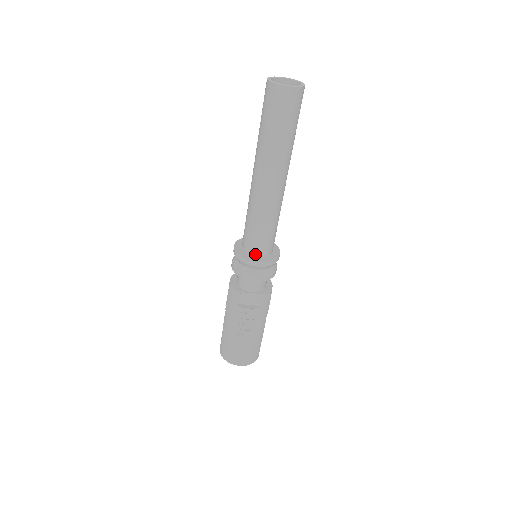
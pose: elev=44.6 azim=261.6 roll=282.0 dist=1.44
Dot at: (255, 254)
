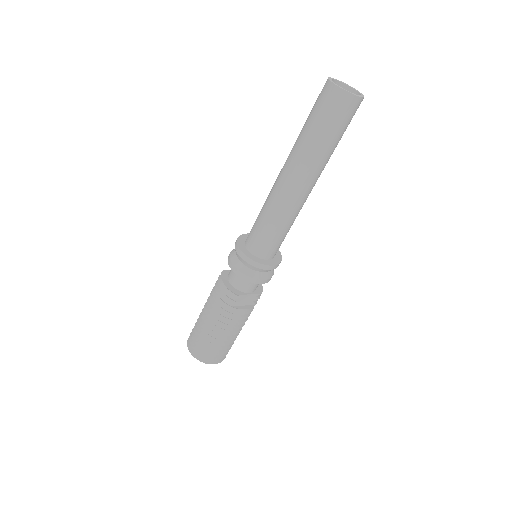
Dot at: (266, 257)
